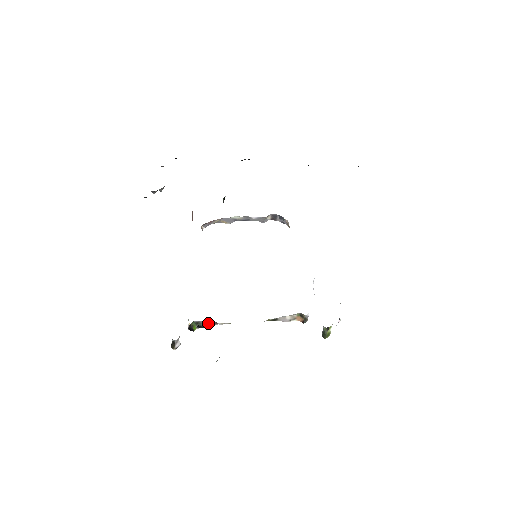
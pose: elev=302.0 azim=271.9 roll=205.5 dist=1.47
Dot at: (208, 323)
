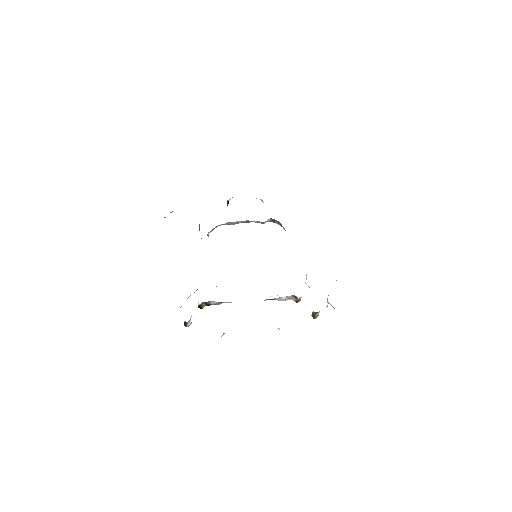
Dot at: (215, 302)
